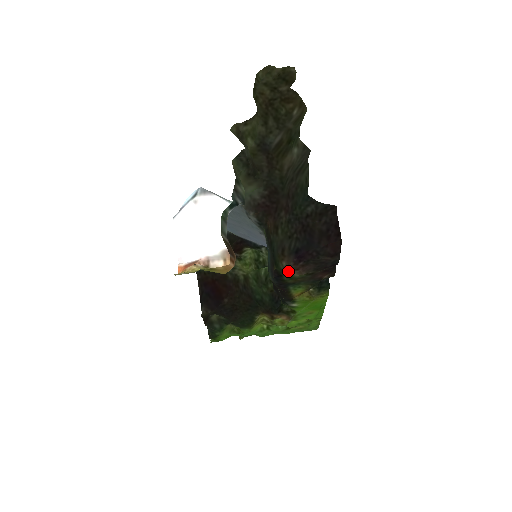
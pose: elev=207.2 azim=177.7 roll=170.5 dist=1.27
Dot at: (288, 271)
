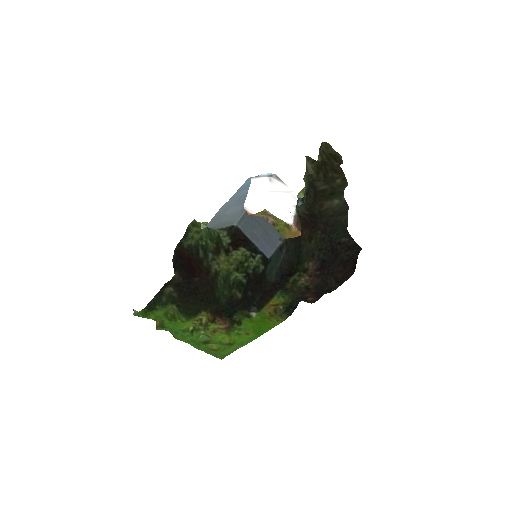
Dot at: (305, 273)
